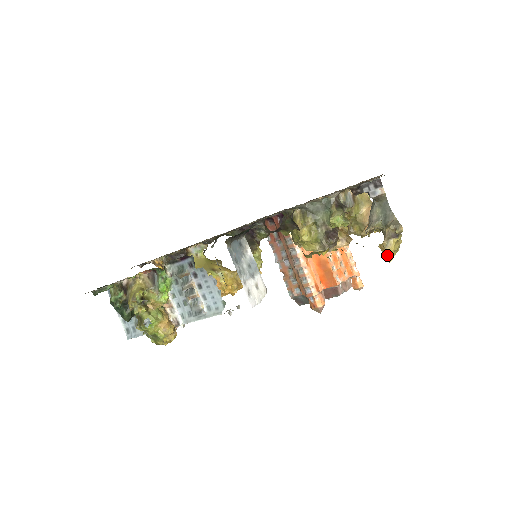
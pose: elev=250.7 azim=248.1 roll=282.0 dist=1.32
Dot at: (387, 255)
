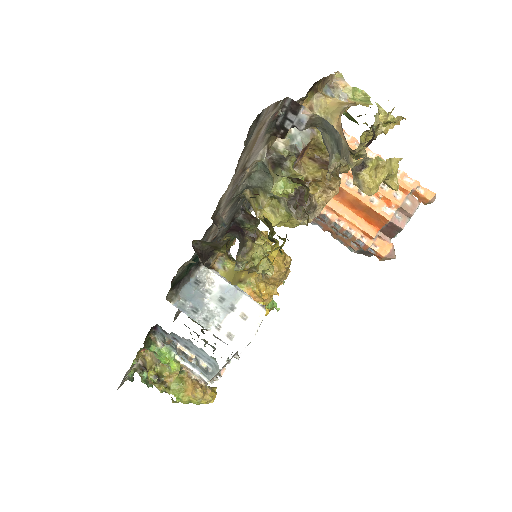
Dot at: (386, 184)
